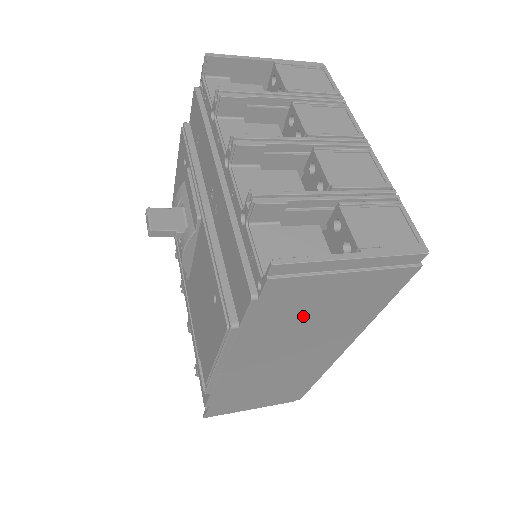
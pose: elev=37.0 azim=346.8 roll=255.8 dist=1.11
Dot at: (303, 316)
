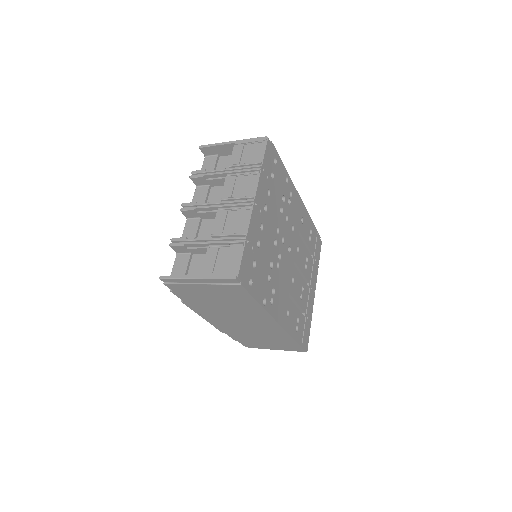
Dot at: (211, 301)
